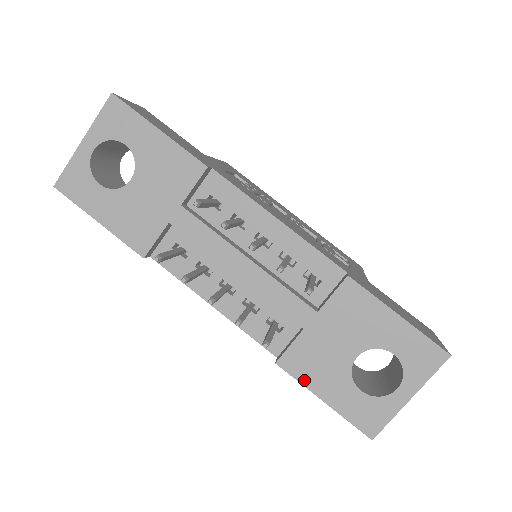
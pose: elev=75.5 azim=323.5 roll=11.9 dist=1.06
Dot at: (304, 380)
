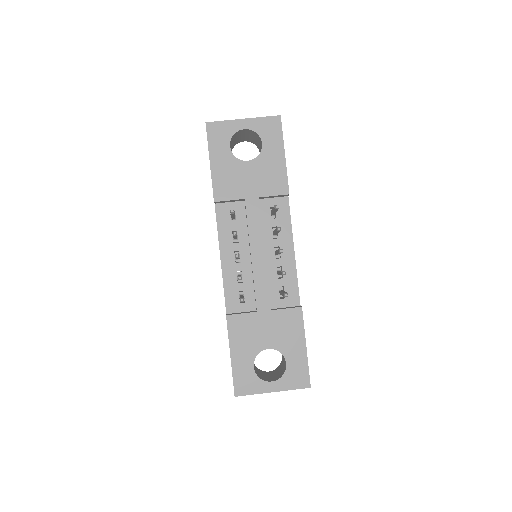
Dot at: (232, 337)
